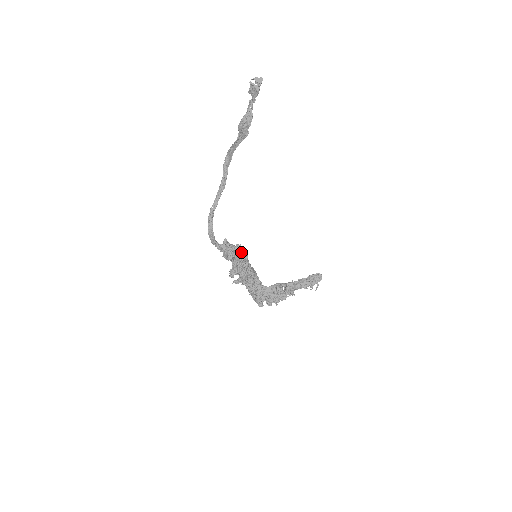
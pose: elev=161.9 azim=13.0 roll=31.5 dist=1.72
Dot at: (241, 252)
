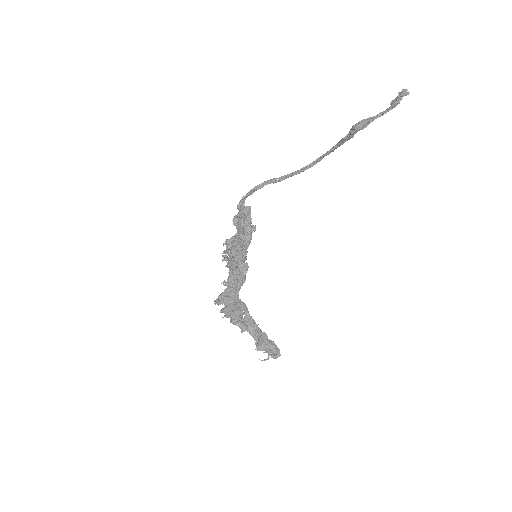
Dot at: (247, 232)
